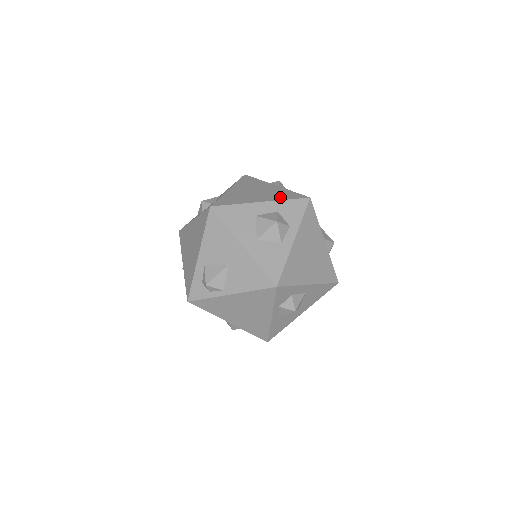
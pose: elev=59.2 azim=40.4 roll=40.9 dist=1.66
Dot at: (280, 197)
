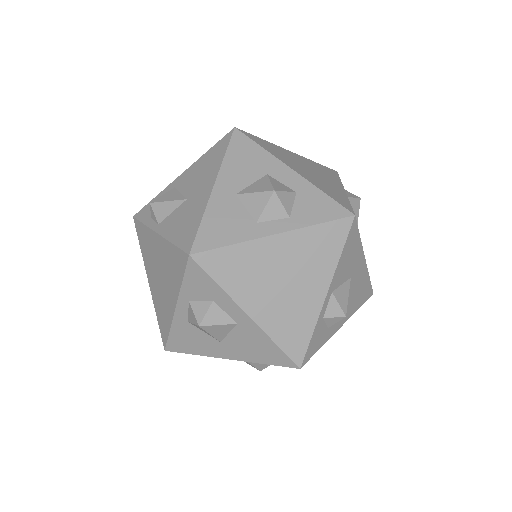
Dot at: (322, 187)
